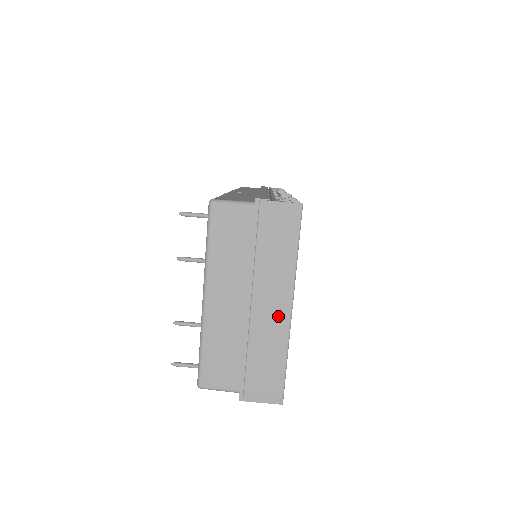
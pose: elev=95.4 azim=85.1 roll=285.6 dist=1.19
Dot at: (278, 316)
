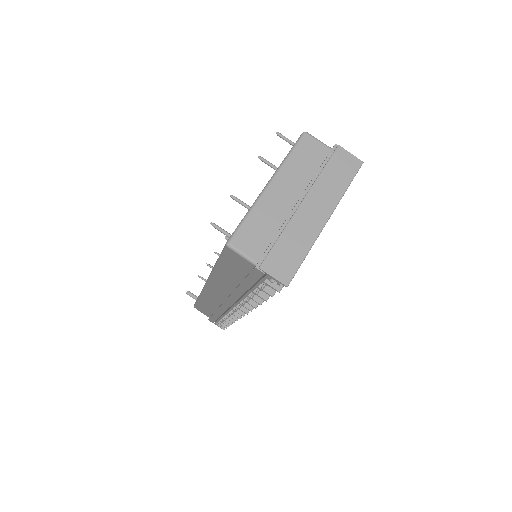
Dot at: (316, 220)
